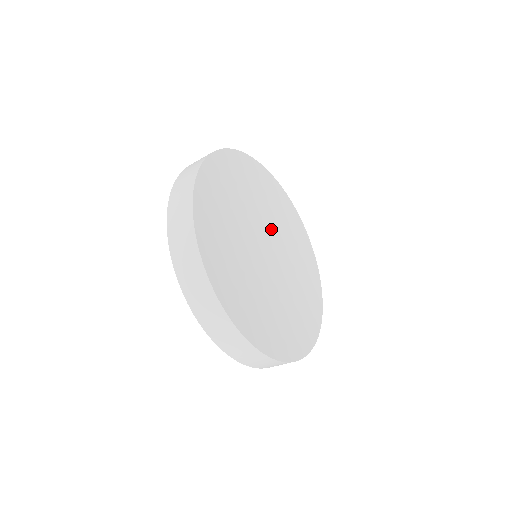
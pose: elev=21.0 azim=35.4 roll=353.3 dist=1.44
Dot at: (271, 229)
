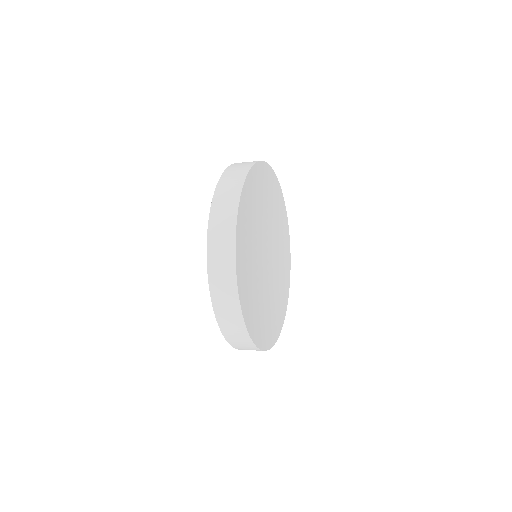
Dot at: (269, 230)
